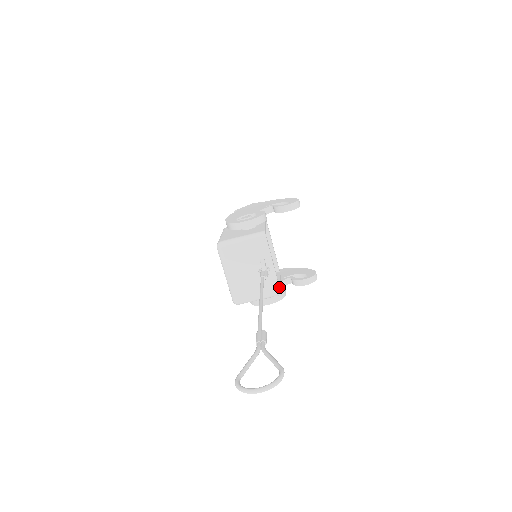
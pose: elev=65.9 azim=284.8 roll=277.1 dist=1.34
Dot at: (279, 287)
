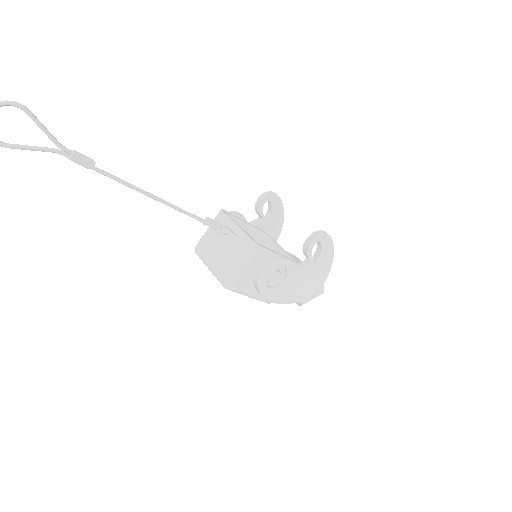
Dot at: (250, 238)
